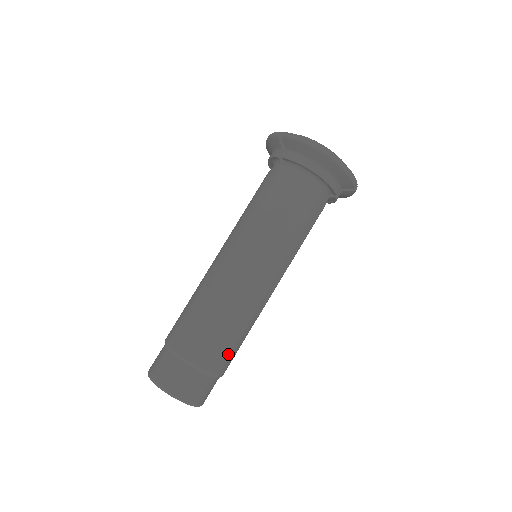
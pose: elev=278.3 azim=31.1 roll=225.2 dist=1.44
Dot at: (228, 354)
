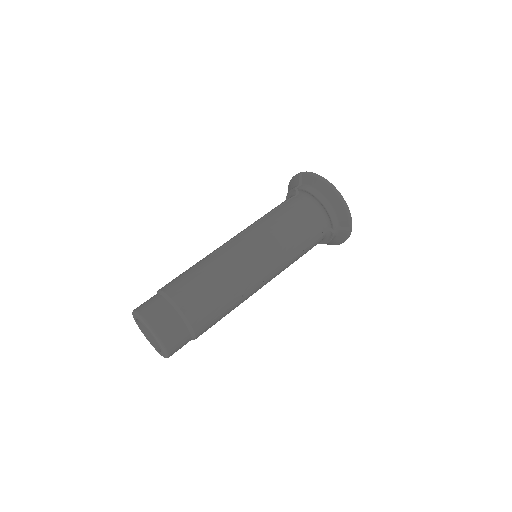
Dot at: (208, 313)
